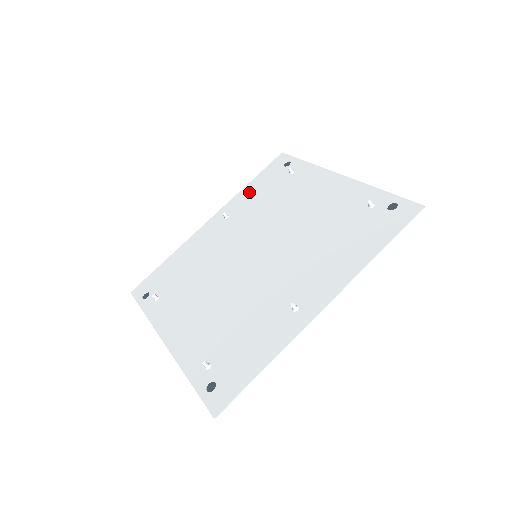
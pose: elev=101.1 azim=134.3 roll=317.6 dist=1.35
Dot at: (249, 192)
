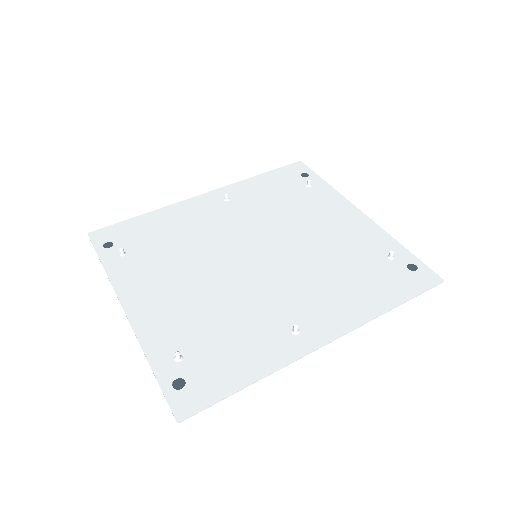
Dot at: (257, 184)
